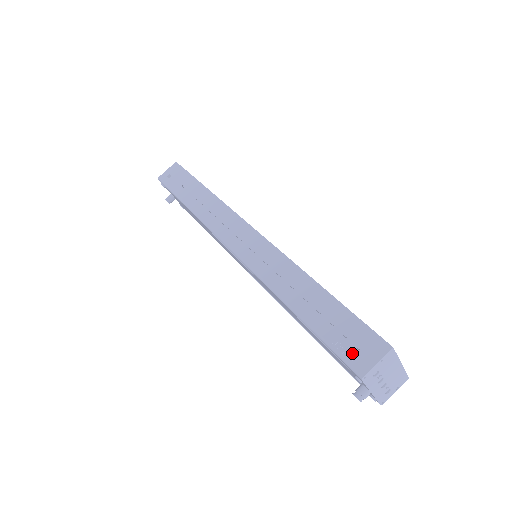
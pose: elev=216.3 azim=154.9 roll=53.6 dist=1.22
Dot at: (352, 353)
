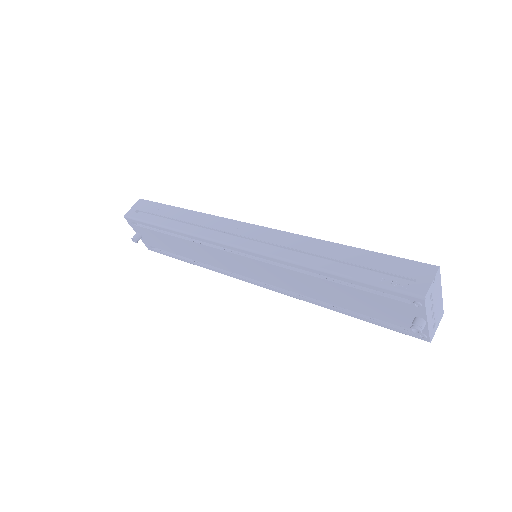
Dot at: (404, 283)
